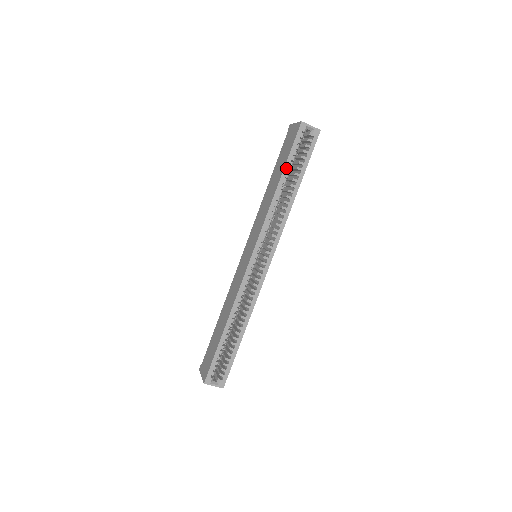
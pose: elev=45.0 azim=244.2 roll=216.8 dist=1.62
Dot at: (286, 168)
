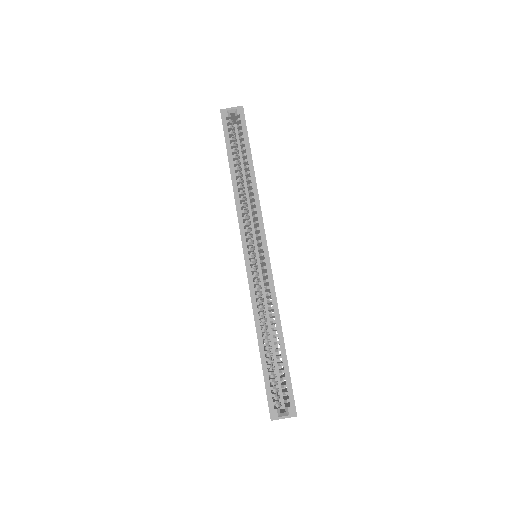
Dot at: (230, 156)
